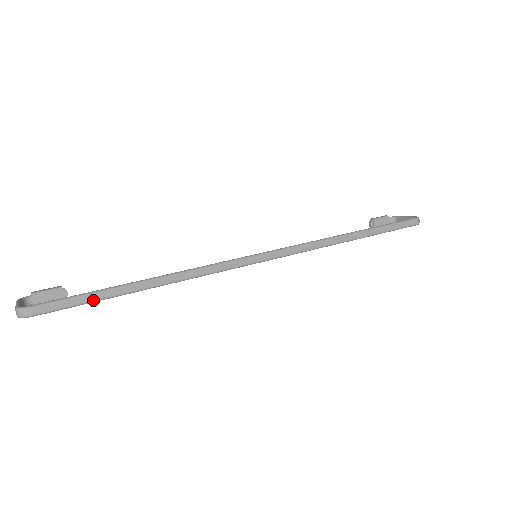
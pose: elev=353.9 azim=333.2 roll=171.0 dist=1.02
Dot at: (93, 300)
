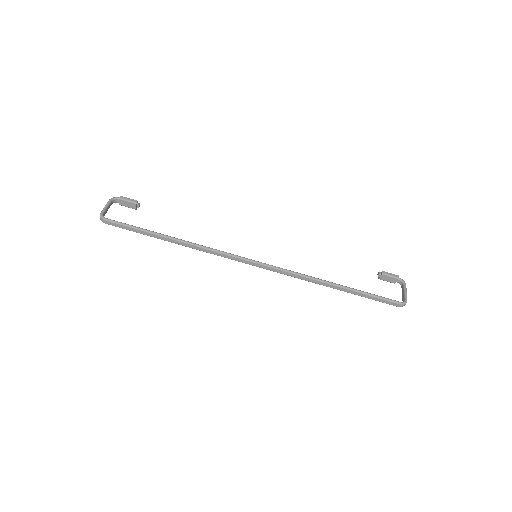
Dot at: (138, 232)
